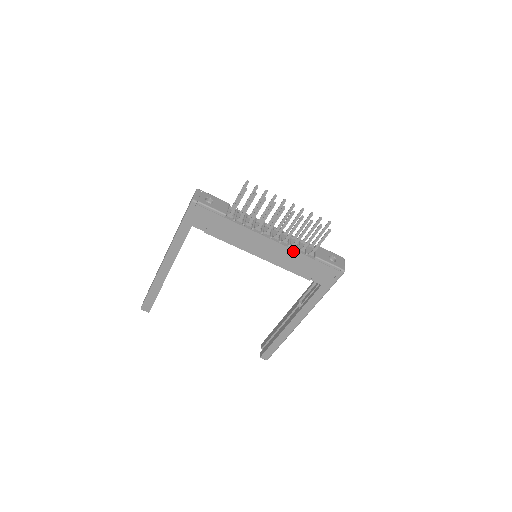
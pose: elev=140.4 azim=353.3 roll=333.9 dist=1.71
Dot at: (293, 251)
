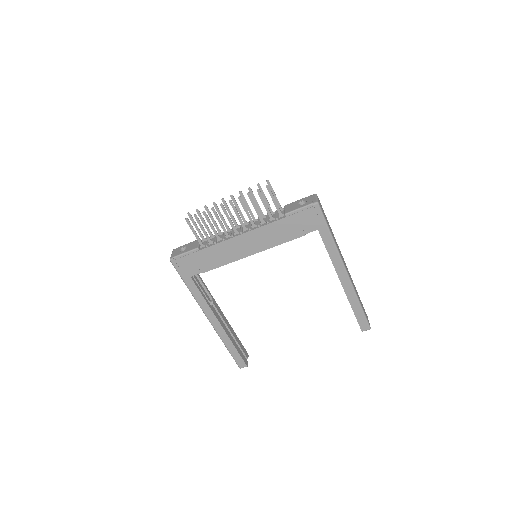
Dot at: (265, 227)
